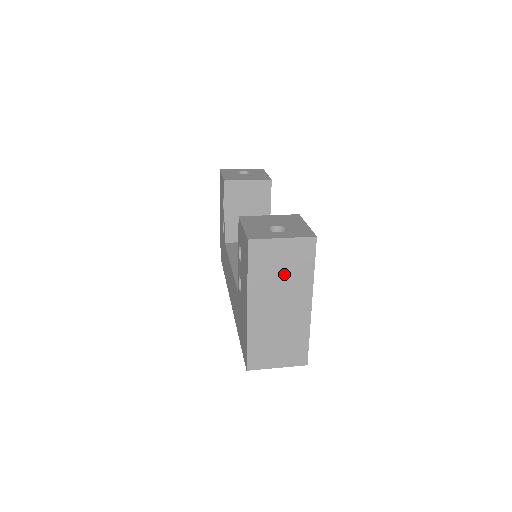
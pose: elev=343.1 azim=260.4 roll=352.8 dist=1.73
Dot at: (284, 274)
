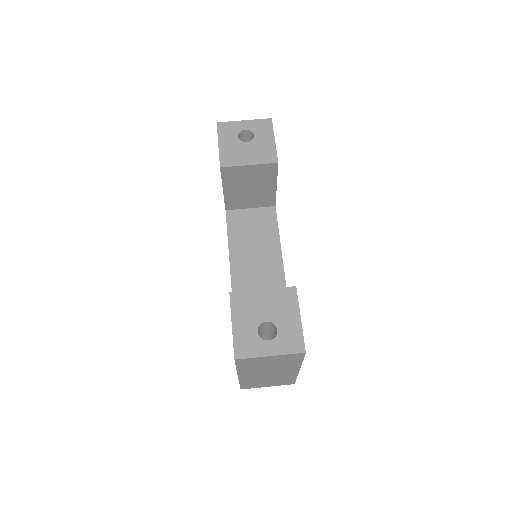
Dot at: (272, 365)
